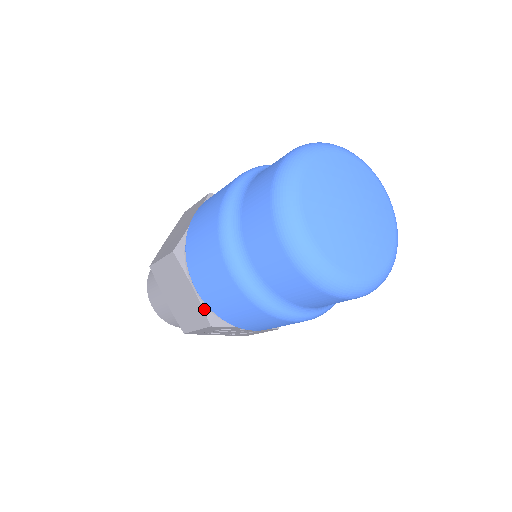
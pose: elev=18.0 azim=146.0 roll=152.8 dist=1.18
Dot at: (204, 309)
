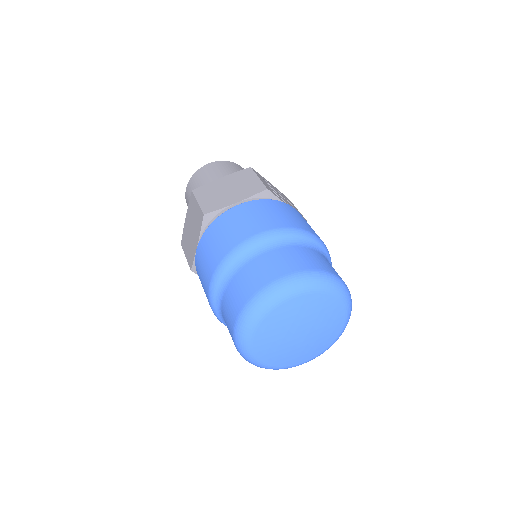
Dot at: occluded
